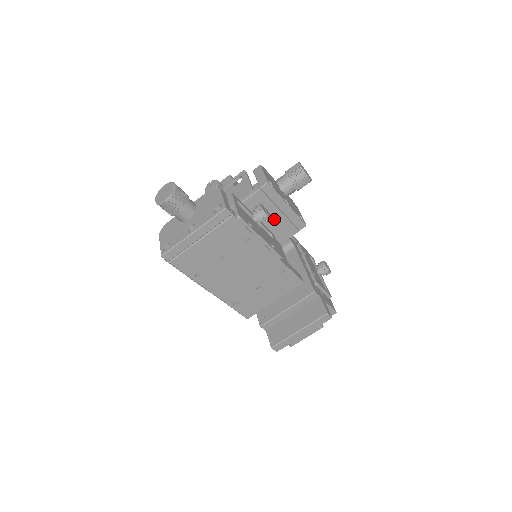
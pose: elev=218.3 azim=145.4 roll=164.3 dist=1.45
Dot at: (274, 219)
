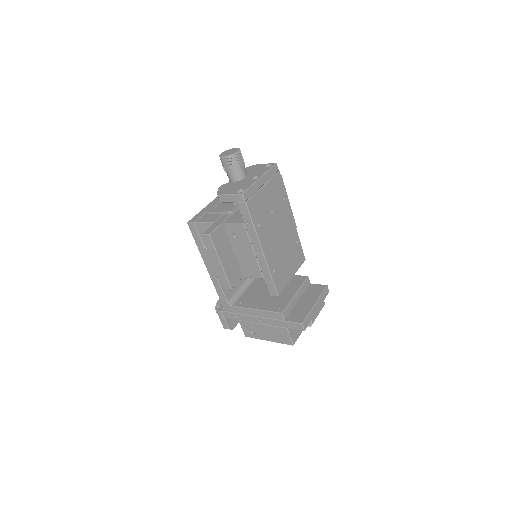
Dot at: occluded
